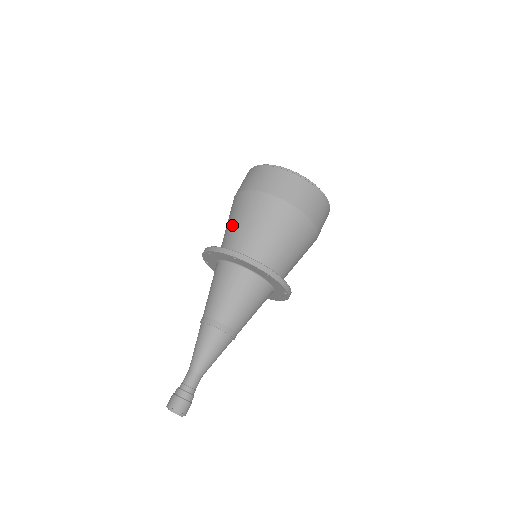
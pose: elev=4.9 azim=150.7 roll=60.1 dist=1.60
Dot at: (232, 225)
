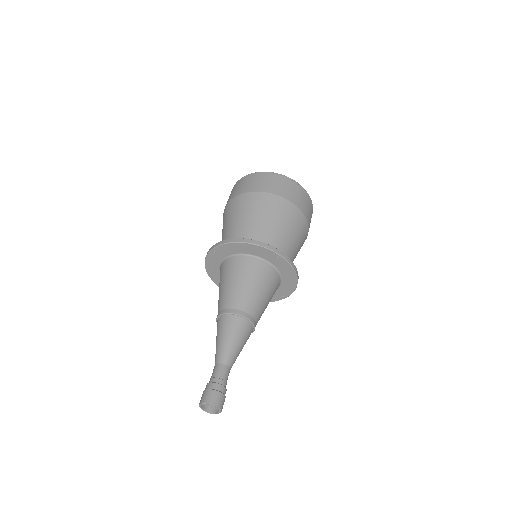
Dot at: (258, 222)
